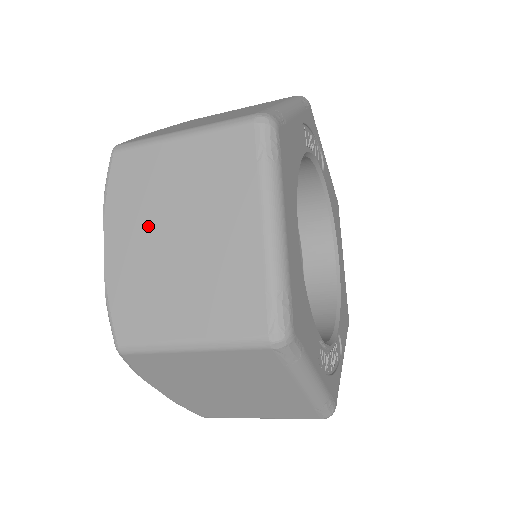
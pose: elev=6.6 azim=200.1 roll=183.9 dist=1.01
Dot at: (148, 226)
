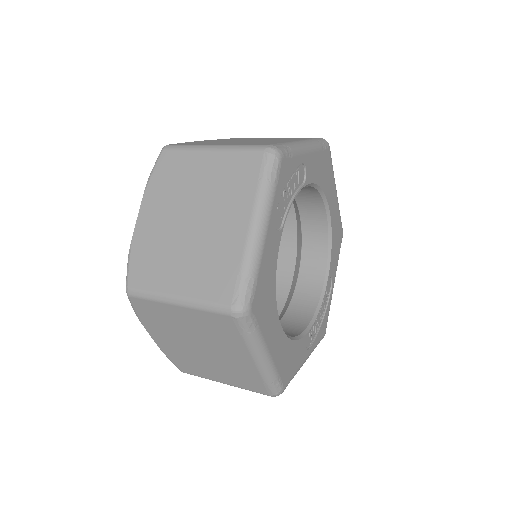
Dot at: (176, 337)
